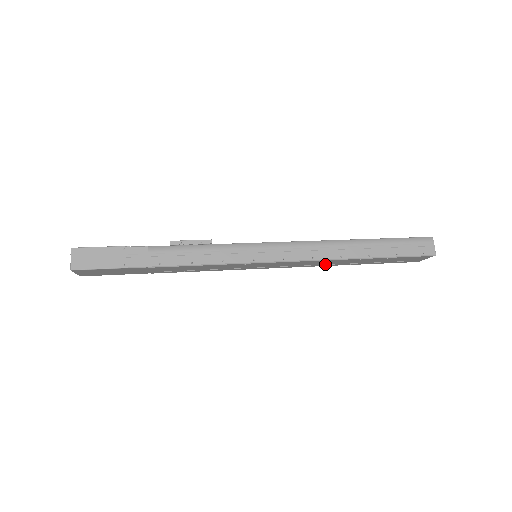
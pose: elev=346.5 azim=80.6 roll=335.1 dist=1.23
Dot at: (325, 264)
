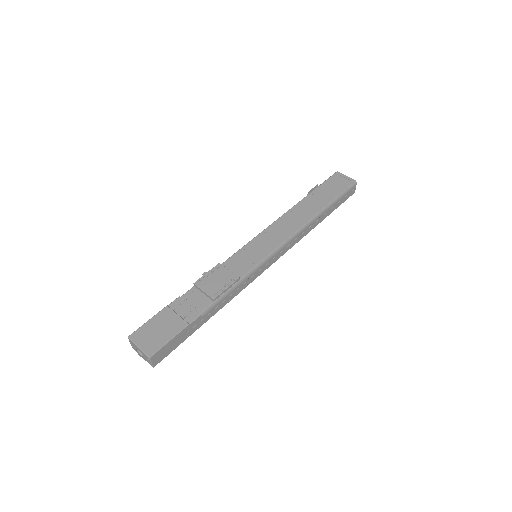
Dot at: occluded
